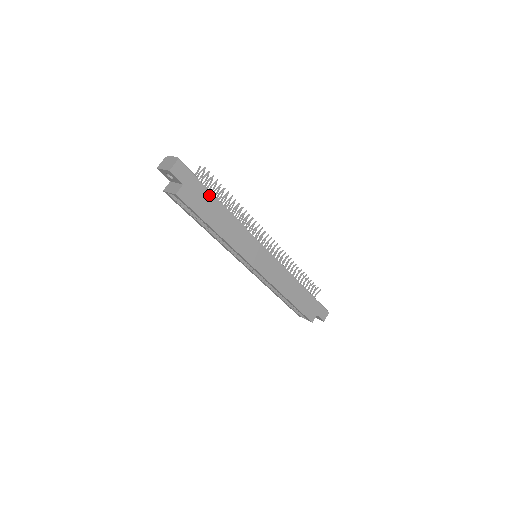
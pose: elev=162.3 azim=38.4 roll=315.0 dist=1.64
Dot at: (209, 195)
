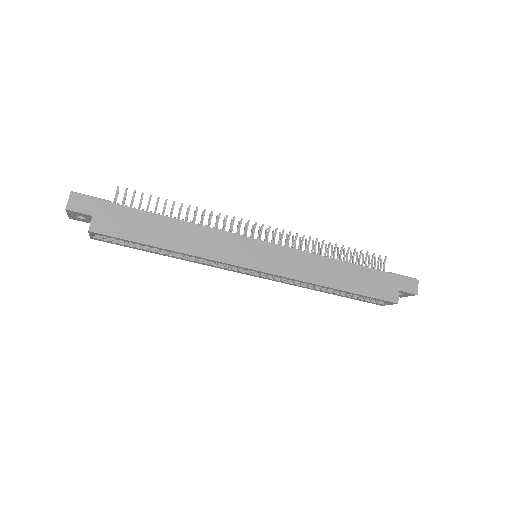
Dot at: (135, 213)
